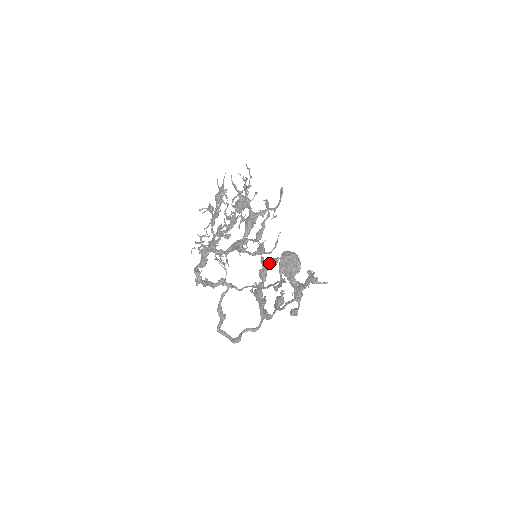
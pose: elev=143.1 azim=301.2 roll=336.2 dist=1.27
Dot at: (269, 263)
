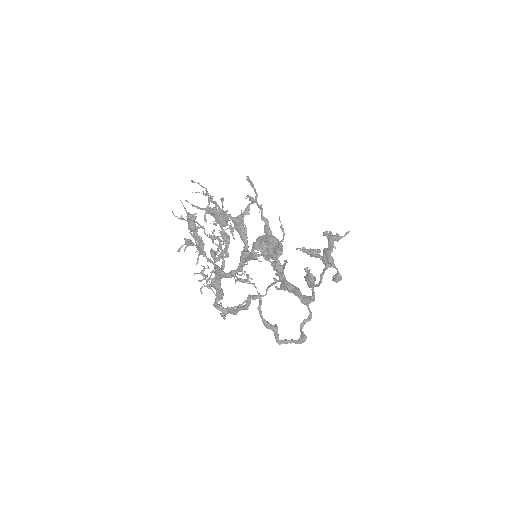
Dot at: occluded
